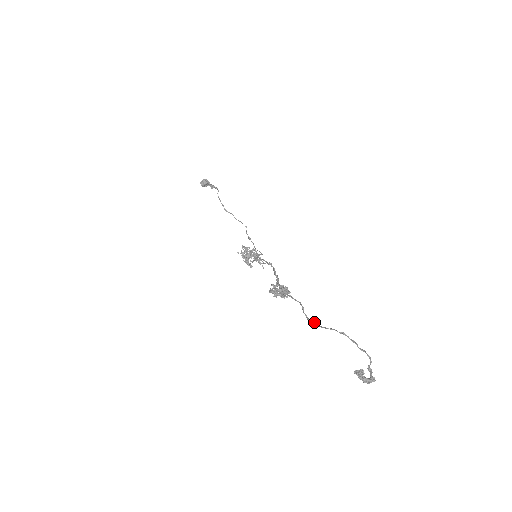
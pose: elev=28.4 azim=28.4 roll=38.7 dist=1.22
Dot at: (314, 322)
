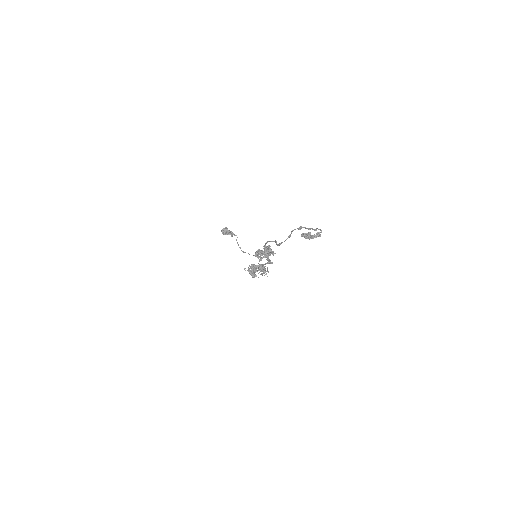
Dot at: (282, 242)
